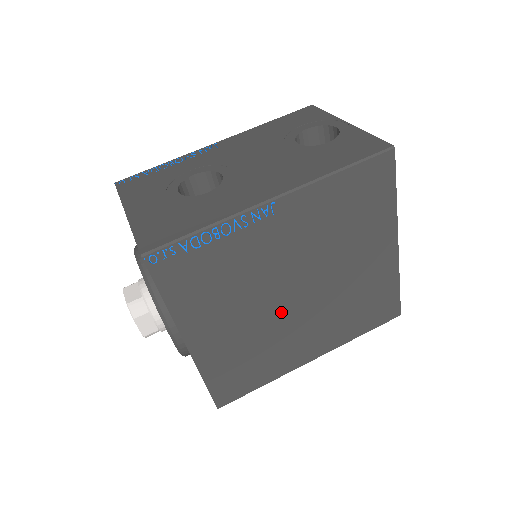
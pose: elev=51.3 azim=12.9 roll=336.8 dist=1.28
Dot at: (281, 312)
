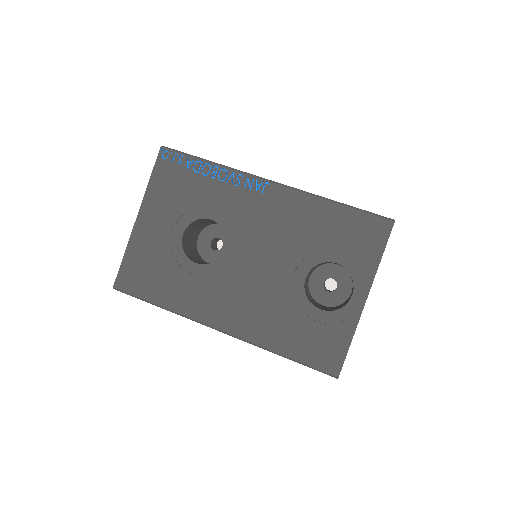
Dot at: occluded
